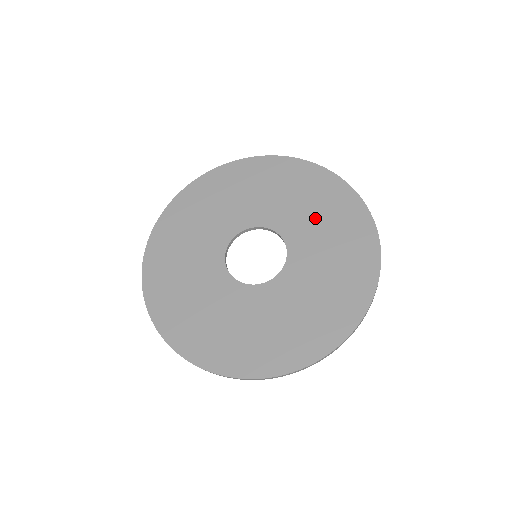
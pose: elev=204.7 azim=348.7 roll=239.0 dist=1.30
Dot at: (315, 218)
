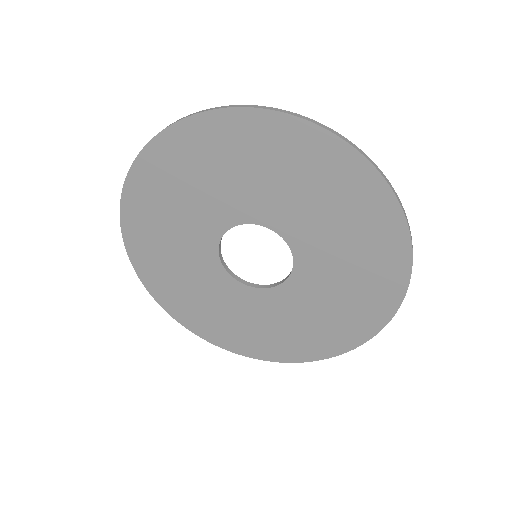
Dot at: (337, 238)
